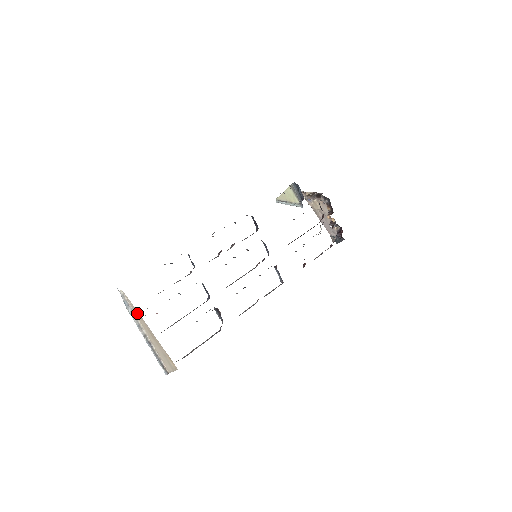
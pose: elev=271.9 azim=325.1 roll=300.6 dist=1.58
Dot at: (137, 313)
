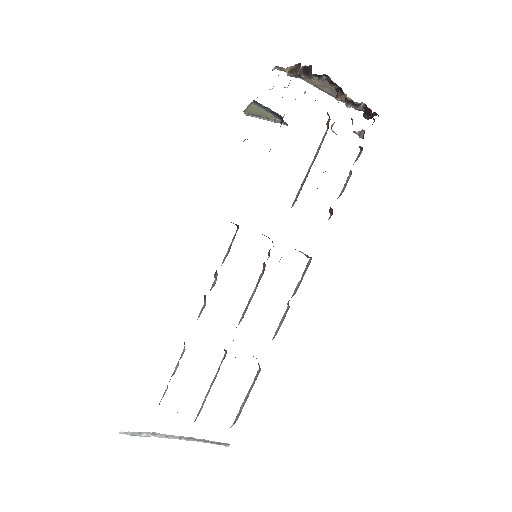
Dot at: occluded
